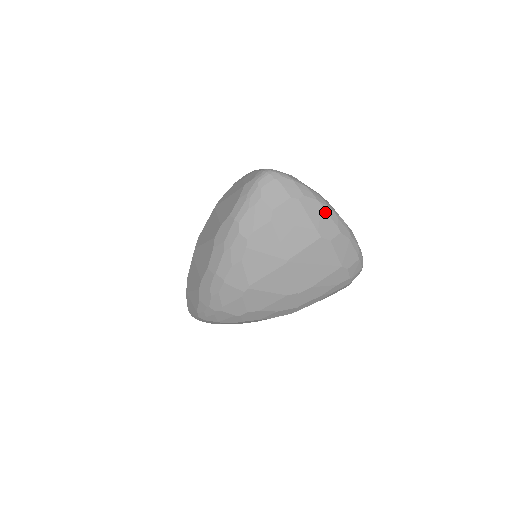
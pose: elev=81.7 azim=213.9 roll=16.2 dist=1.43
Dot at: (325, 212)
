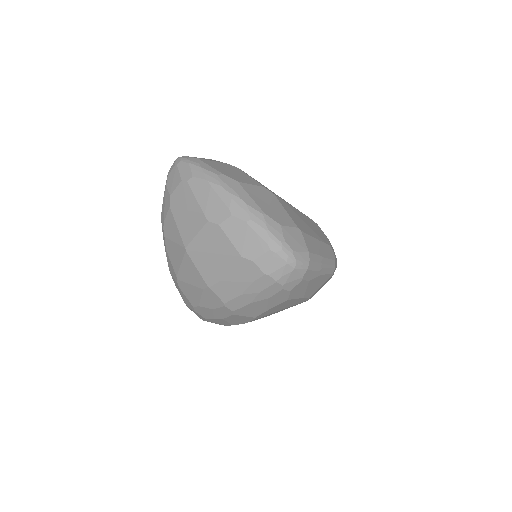
Dot at: (214, 192)
